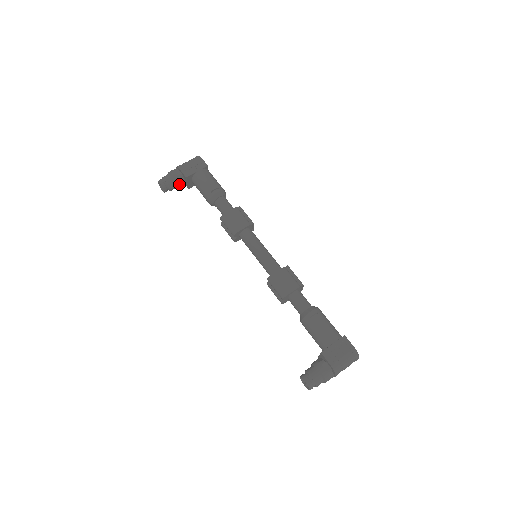
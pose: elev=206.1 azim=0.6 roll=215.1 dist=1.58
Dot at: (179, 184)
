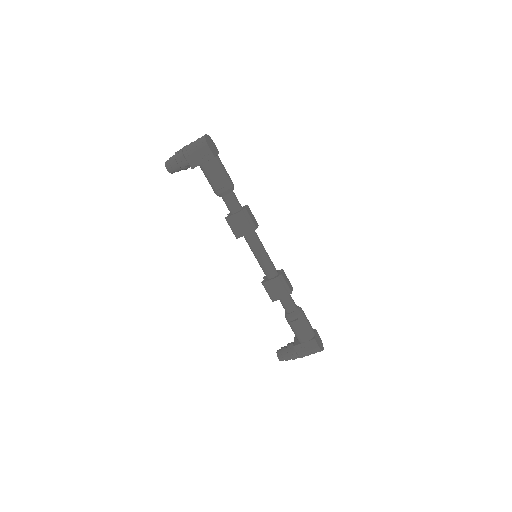
Dot at: (186, 169)
